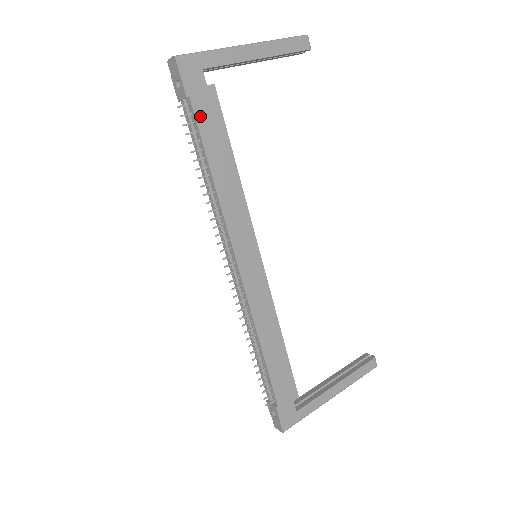
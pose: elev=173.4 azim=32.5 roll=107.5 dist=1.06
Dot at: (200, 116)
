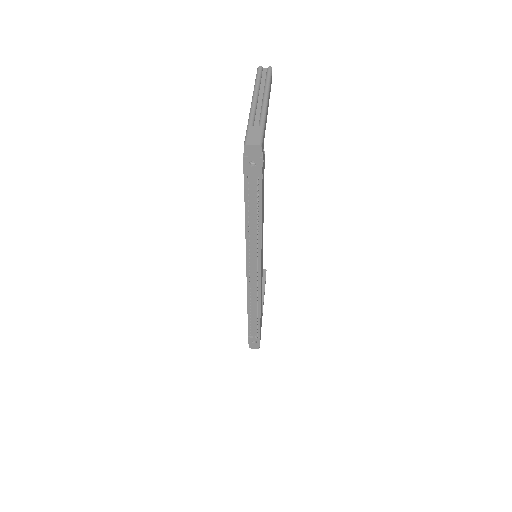
Dot at: occluded
